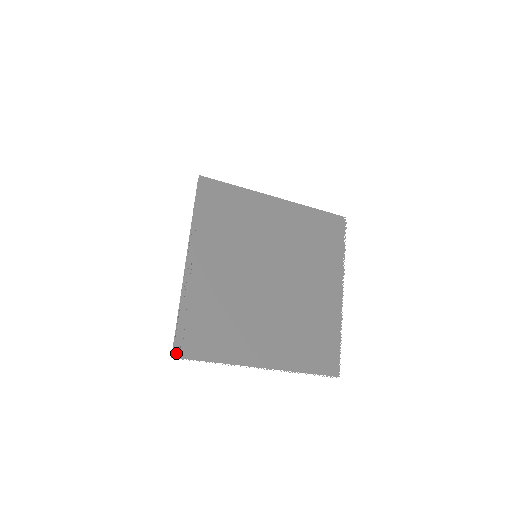
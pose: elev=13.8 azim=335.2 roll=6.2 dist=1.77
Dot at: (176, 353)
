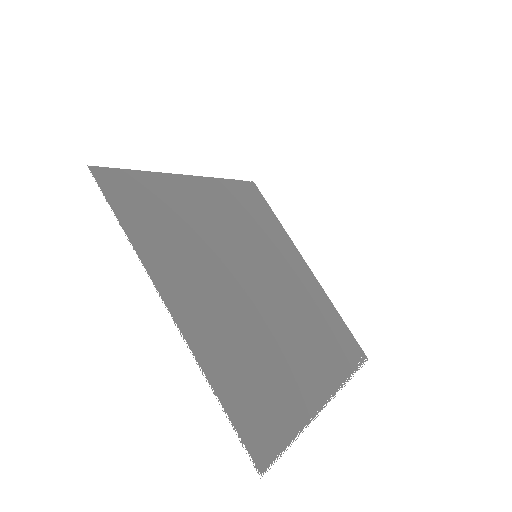
Dot at: (96, 172)
